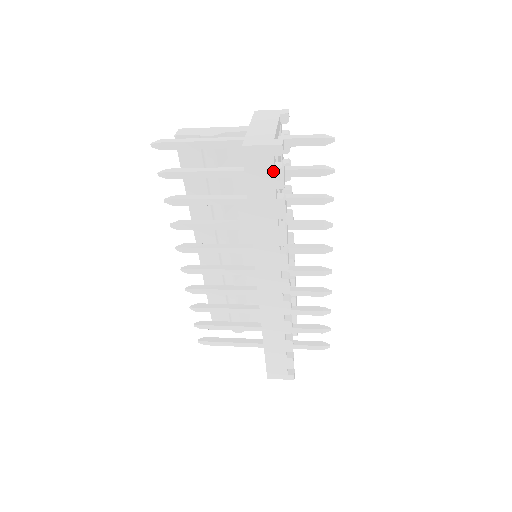
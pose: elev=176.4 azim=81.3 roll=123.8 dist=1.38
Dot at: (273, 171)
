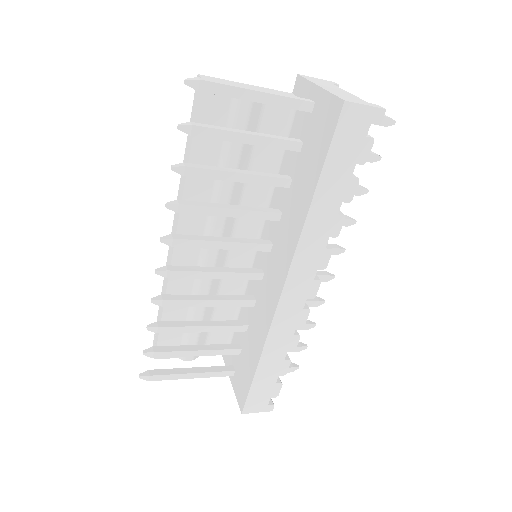
Dot at: (363, 141)
